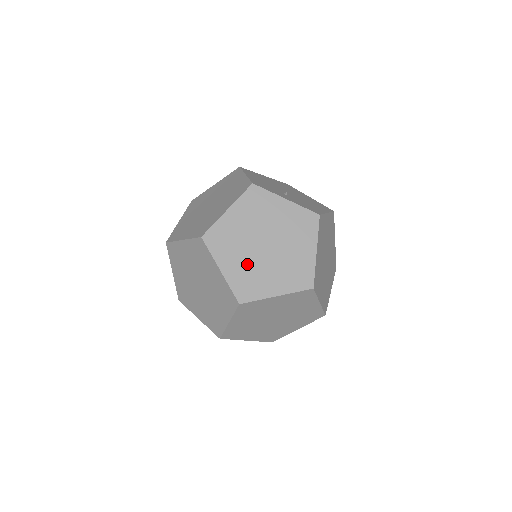
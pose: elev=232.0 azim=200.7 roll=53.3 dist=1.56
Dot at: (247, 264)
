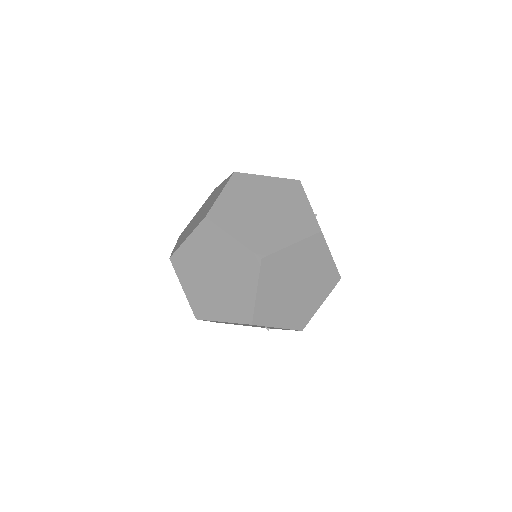
Dot at: (240, 206)
